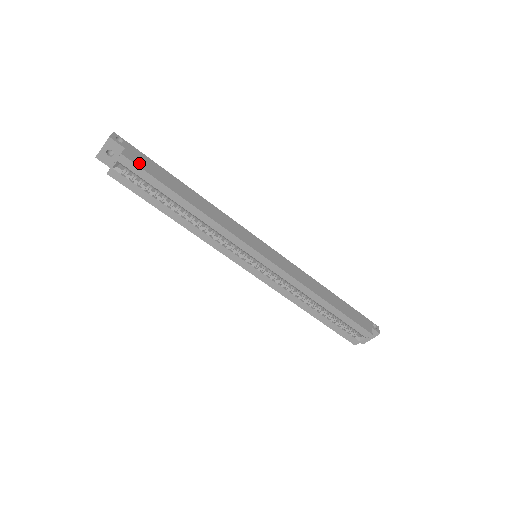
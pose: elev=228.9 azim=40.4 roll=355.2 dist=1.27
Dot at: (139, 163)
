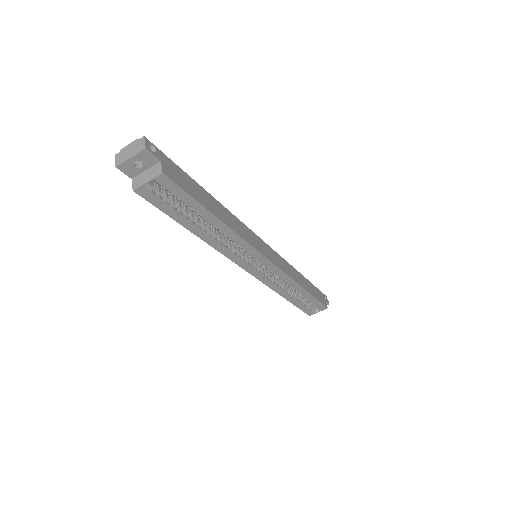
Dot at: (177, 180)
